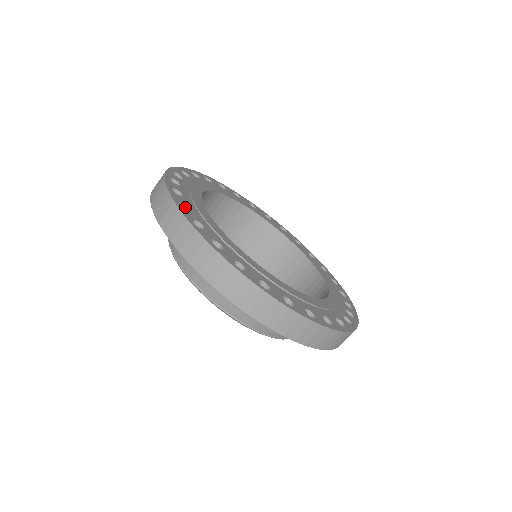
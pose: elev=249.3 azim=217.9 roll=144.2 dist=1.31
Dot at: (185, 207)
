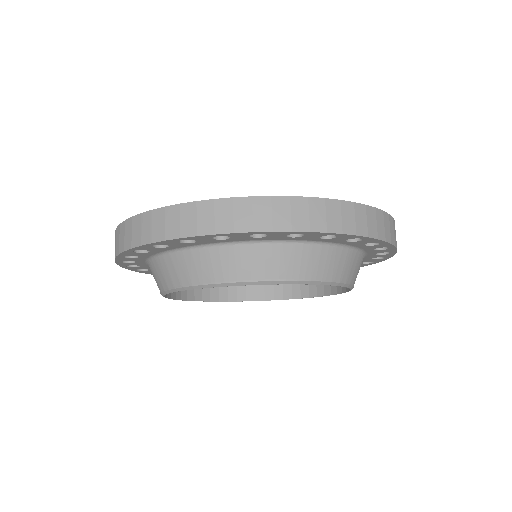
Dot at: occluded
